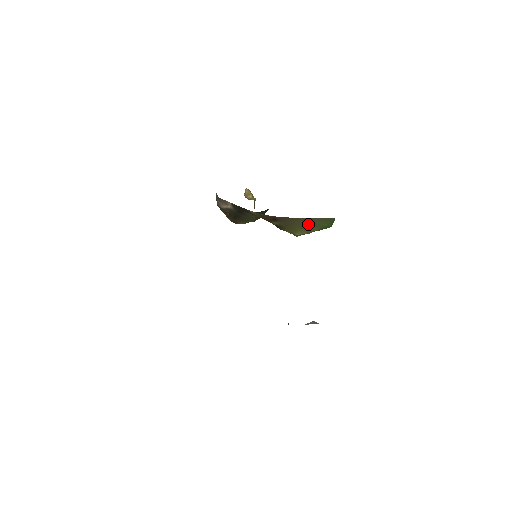
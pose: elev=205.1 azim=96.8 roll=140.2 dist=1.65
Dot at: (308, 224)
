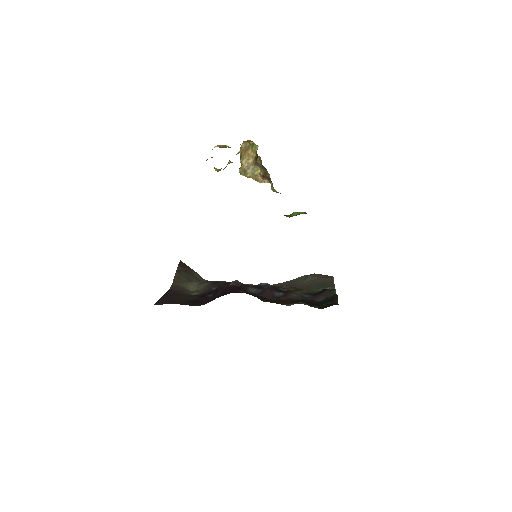
Dot at: occluded
